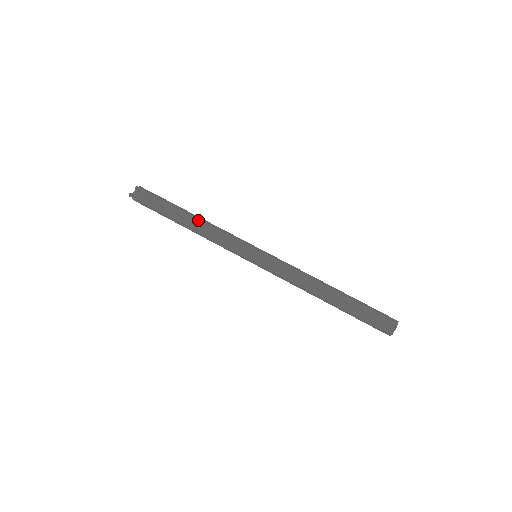
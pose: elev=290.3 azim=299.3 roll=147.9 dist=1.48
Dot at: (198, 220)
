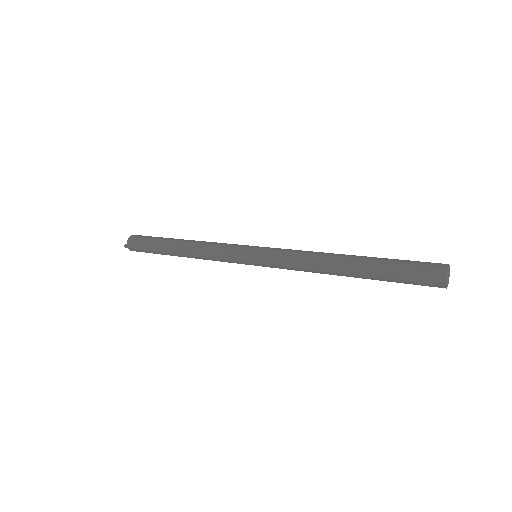
Dot at: (189, 242)
